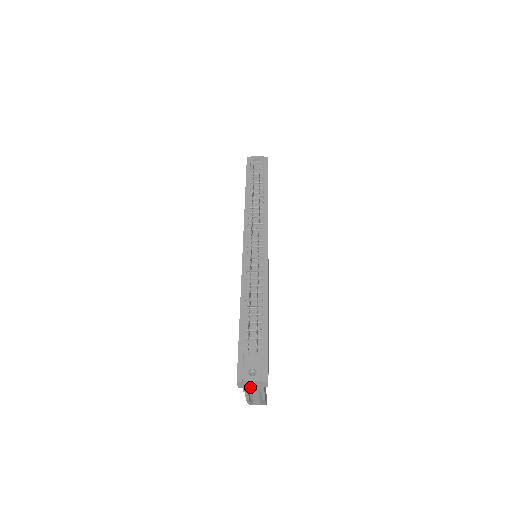
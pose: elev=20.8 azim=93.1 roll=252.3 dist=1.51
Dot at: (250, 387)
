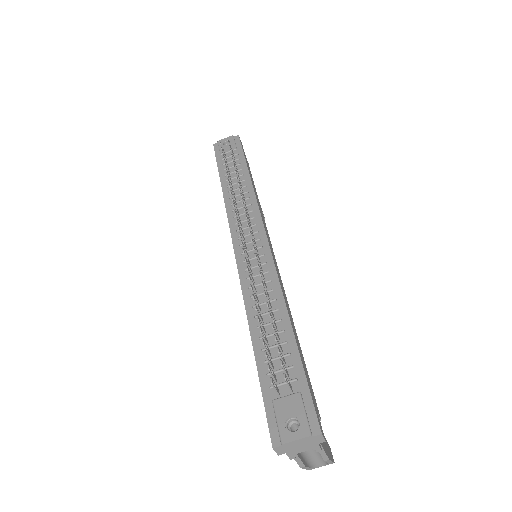
Dot at: (297, 449)
